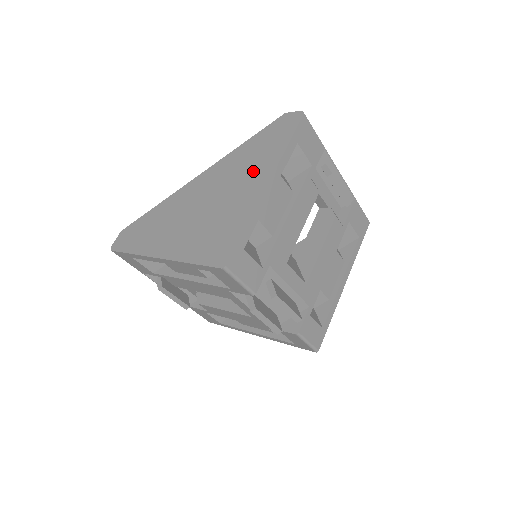
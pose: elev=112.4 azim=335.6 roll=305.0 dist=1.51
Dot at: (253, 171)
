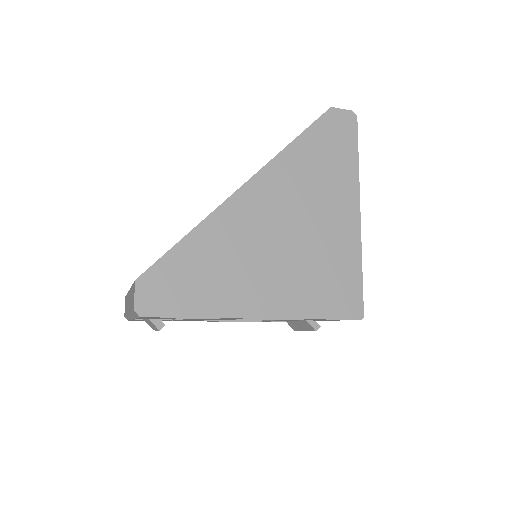
Dot at: (332, 192)
